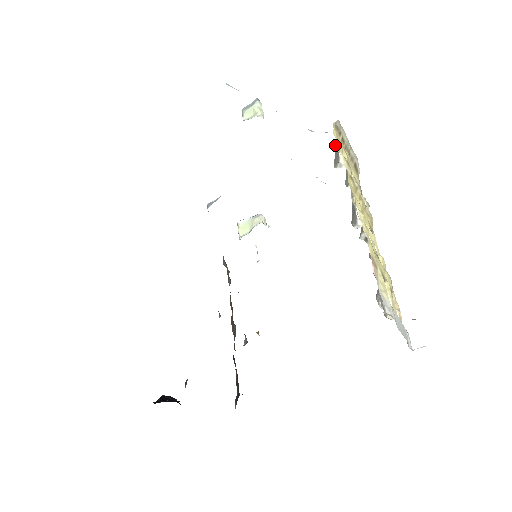
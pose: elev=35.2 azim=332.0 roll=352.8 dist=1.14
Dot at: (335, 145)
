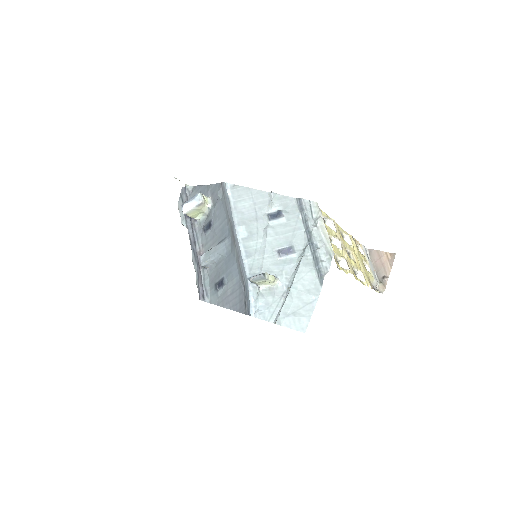
Dot at: occluded
